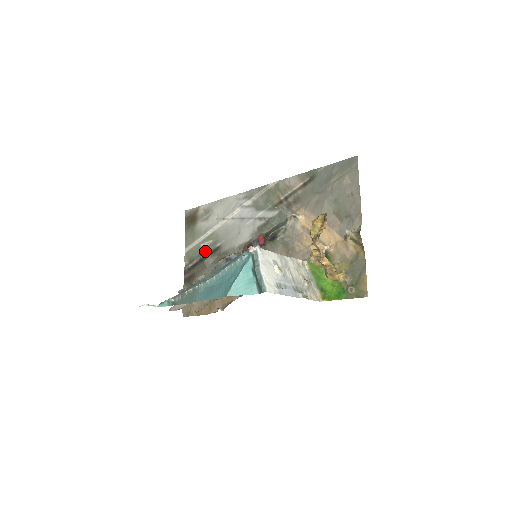
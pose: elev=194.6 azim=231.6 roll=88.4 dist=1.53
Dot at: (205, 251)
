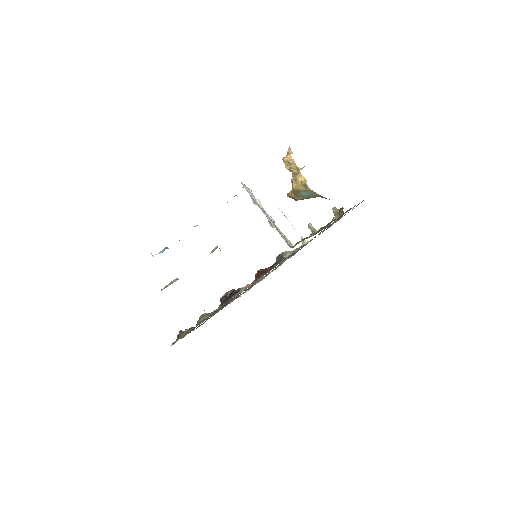
Dot at: occluded
